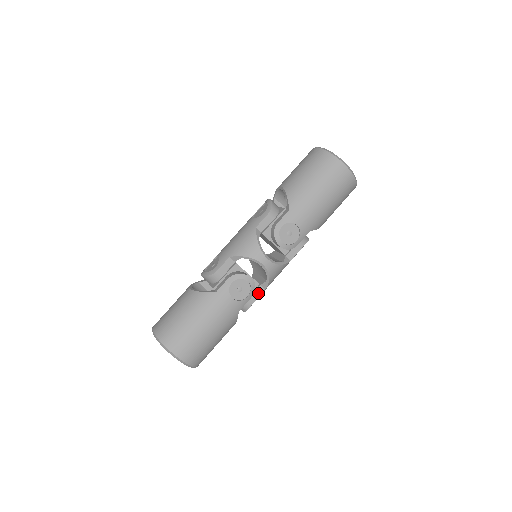
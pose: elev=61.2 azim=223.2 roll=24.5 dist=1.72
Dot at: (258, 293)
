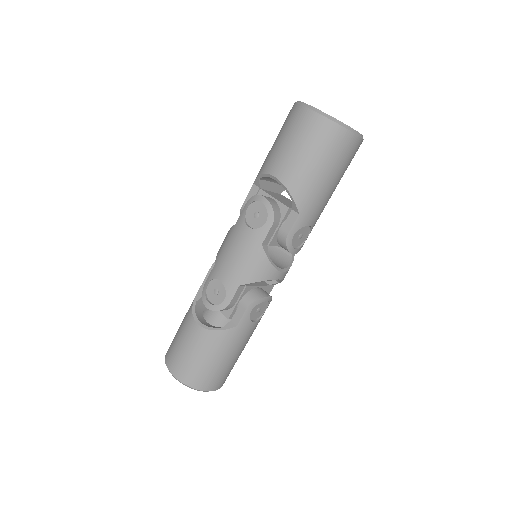
Dot at: (268, 292)
